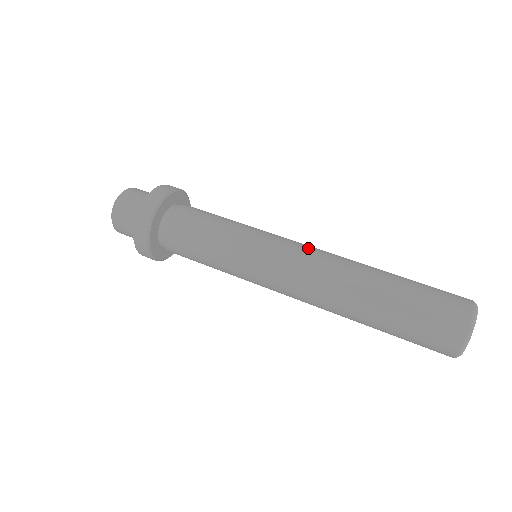
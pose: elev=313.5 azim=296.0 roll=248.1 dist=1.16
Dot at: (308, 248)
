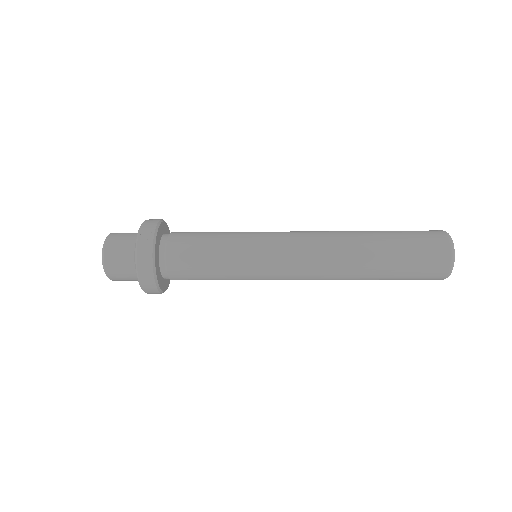
Dot at: occluded
